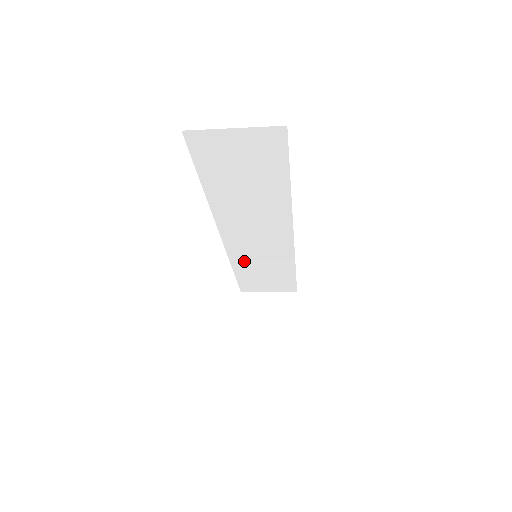
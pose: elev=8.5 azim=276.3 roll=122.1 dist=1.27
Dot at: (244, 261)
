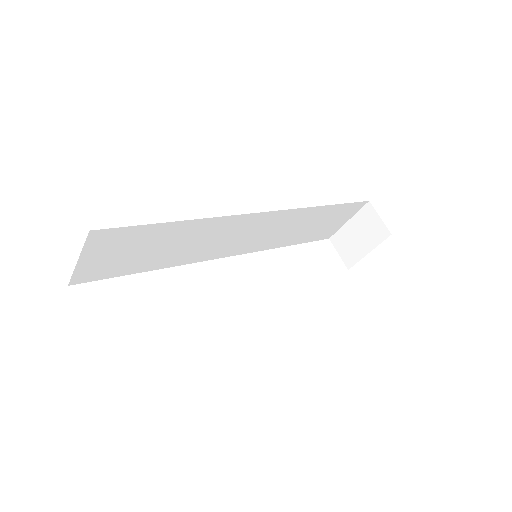
Dot at: (279, 240)
